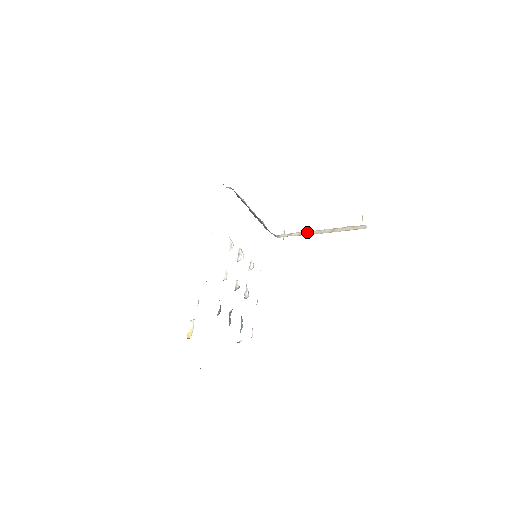
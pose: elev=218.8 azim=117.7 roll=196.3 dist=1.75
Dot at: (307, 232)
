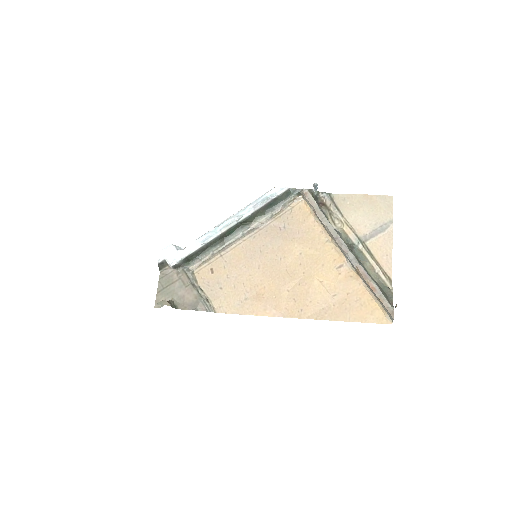
Dot at: (331, 236)
